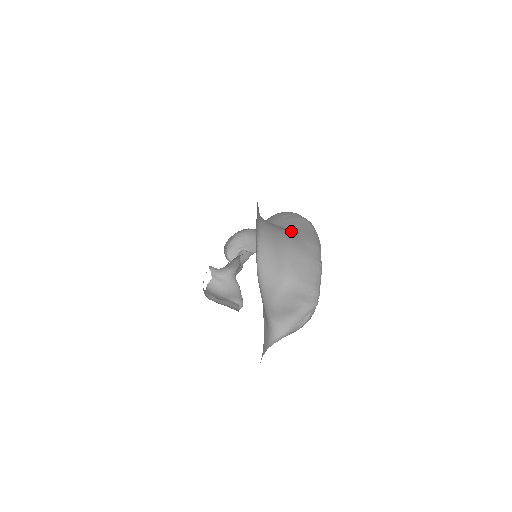
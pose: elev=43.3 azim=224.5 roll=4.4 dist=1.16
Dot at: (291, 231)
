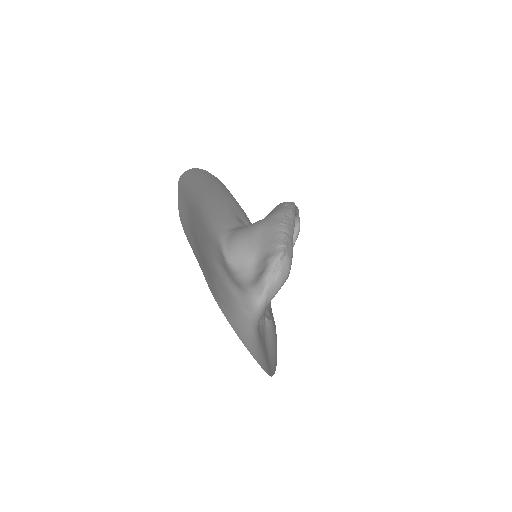
Dot at: occluded
